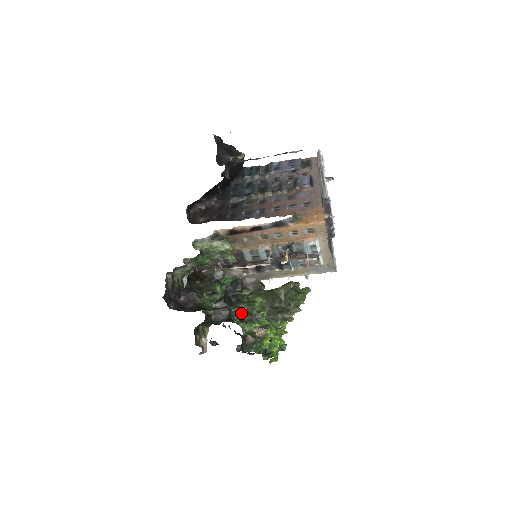
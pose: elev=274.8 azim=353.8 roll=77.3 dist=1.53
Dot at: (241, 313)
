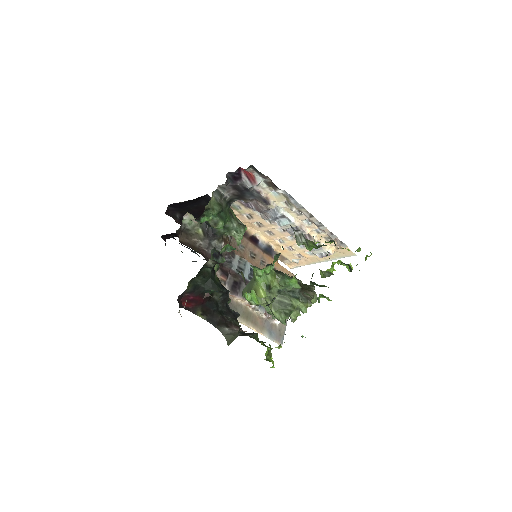
Dot at: occluded
